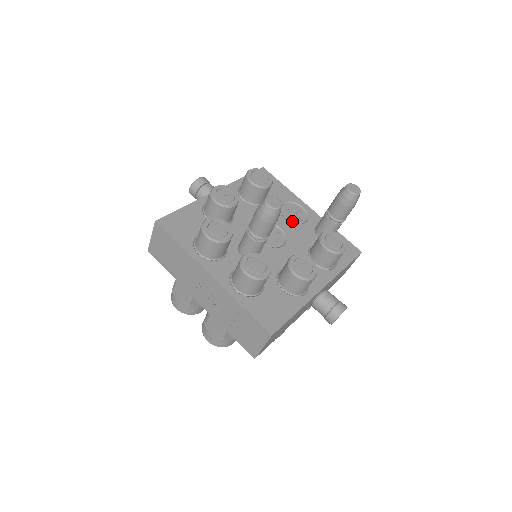
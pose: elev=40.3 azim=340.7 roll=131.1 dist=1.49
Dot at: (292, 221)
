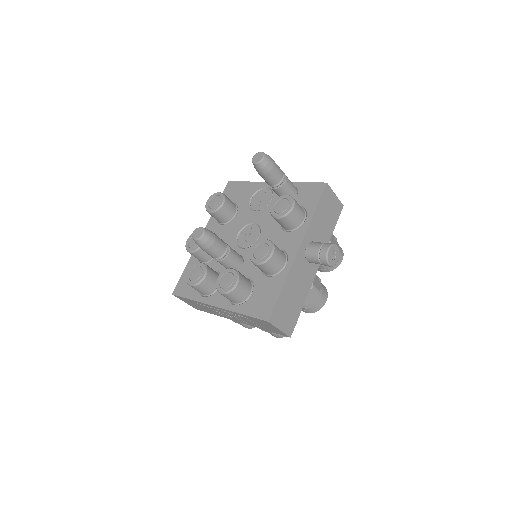
Dot at: (261, 208)
